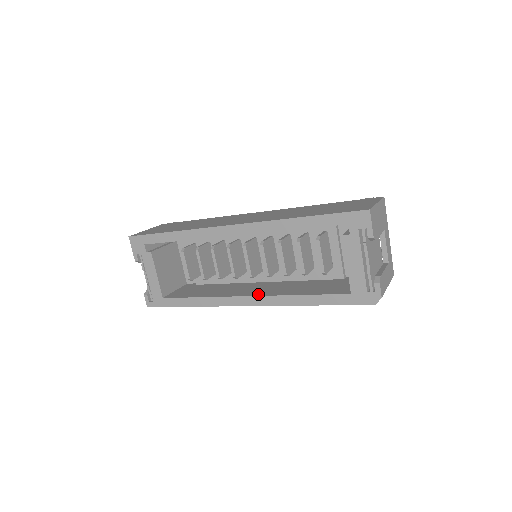
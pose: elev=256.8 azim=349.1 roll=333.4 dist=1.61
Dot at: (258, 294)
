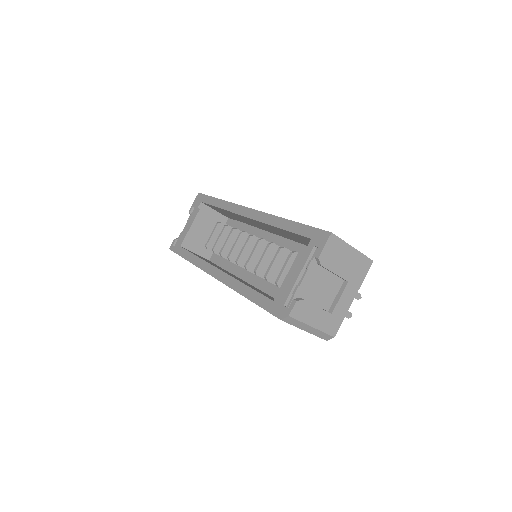
Dot at: occluded
